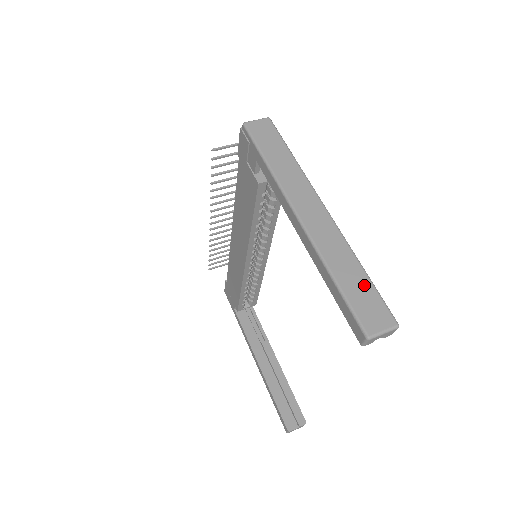
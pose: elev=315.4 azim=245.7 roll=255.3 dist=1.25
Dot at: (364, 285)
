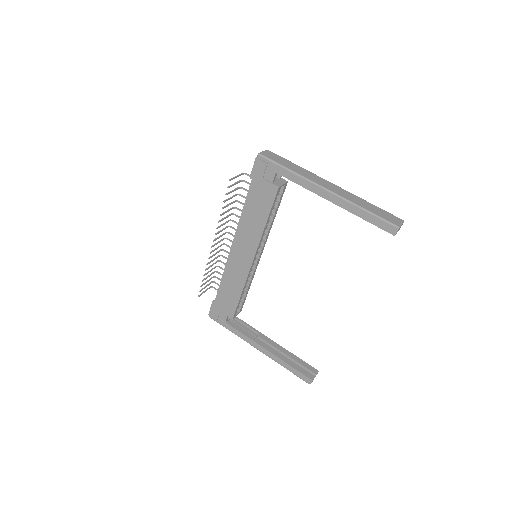
Dot at: (378, 209)
